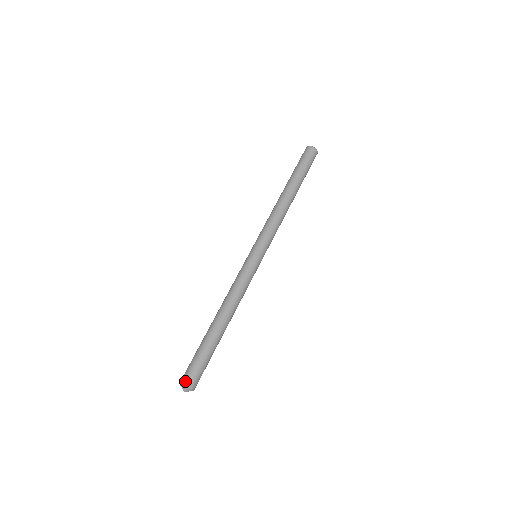
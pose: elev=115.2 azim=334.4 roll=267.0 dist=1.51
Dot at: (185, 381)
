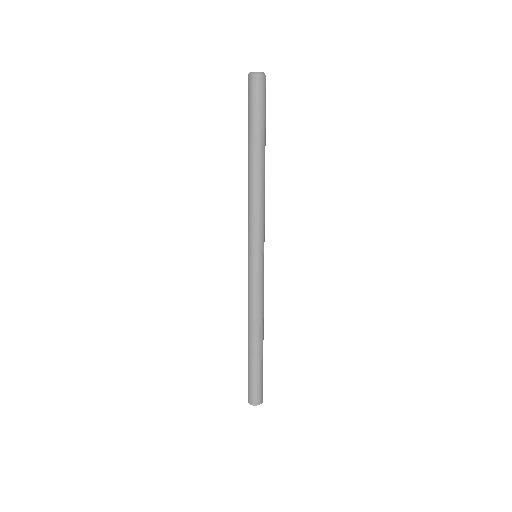
Dot at: (256, 402)
